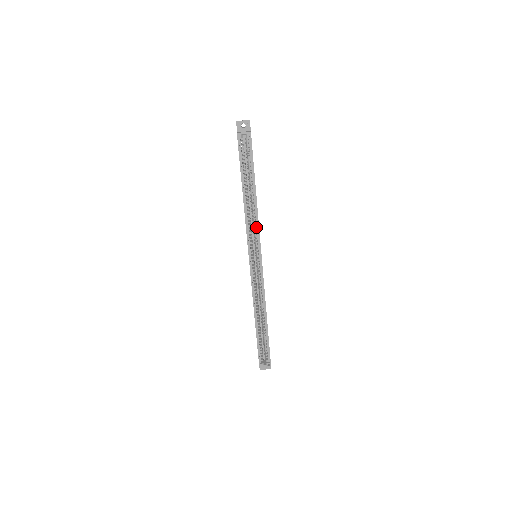
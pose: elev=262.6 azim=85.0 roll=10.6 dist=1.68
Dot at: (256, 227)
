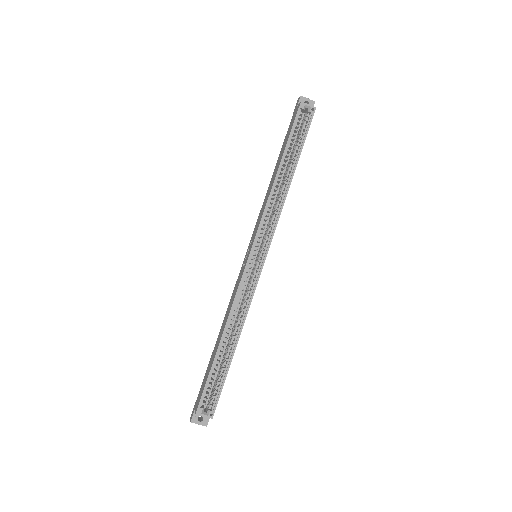
Dot at: (275, 216)
